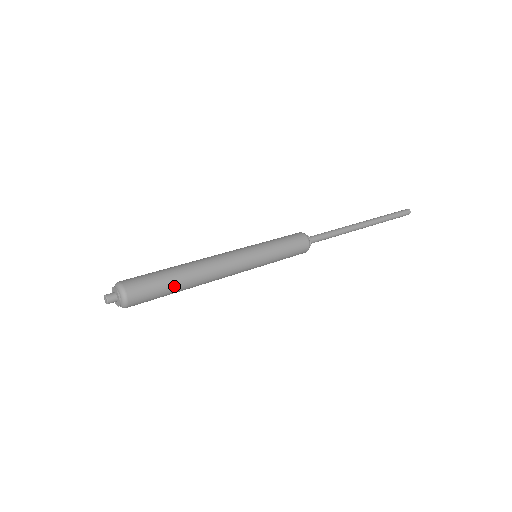
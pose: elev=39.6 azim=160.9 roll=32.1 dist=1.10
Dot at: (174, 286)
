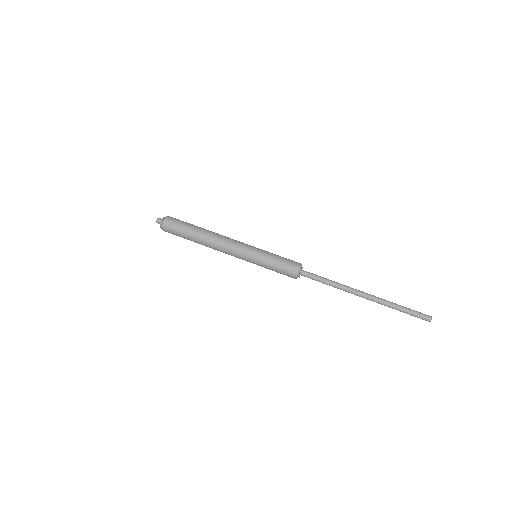
Dot at: (193, 228)
